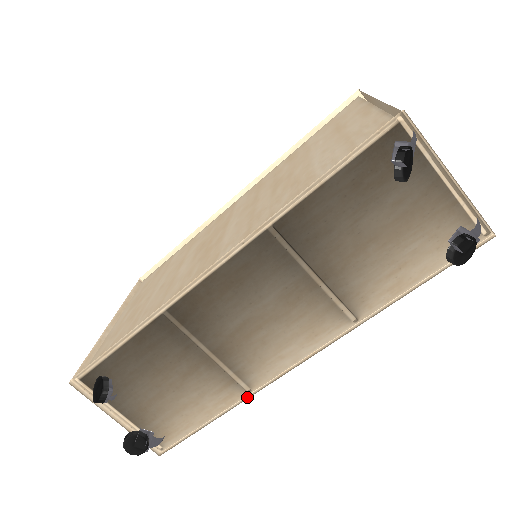
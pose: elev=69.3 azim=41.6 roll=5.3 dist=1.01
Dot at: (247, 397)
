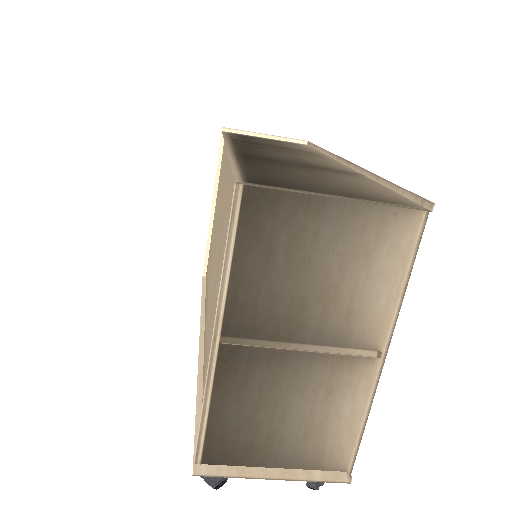
Dot at: occluded
